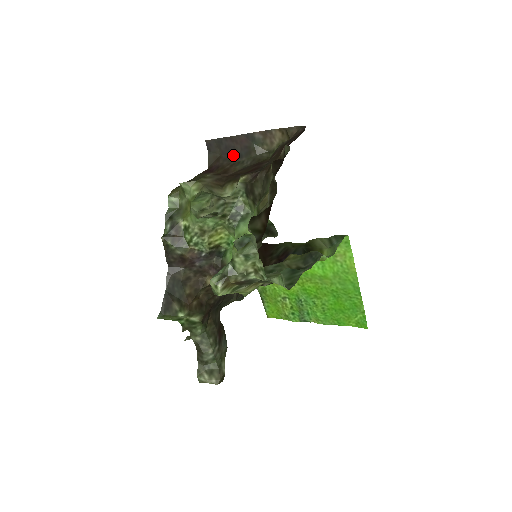
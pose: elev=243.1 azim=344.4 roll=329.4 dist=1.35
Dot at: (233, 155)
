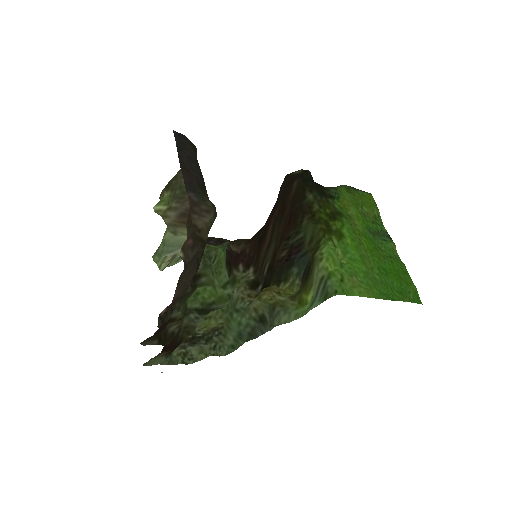
Dot at: (199, 169)
